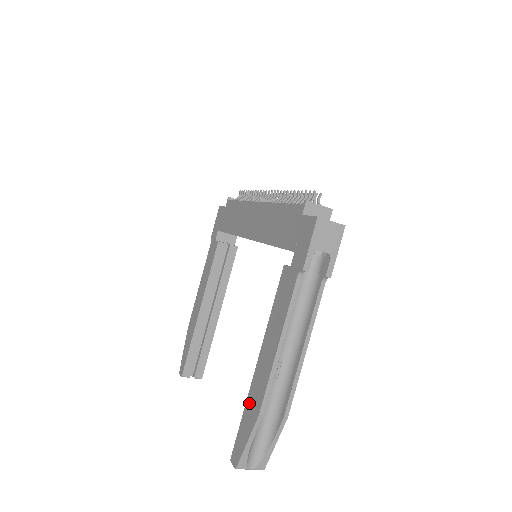
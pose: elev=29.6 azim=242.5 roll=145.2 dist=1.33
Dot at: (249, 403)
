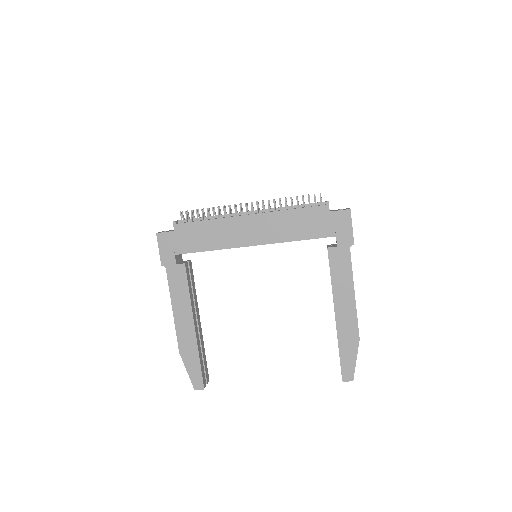
Dot at: (343, 341)
